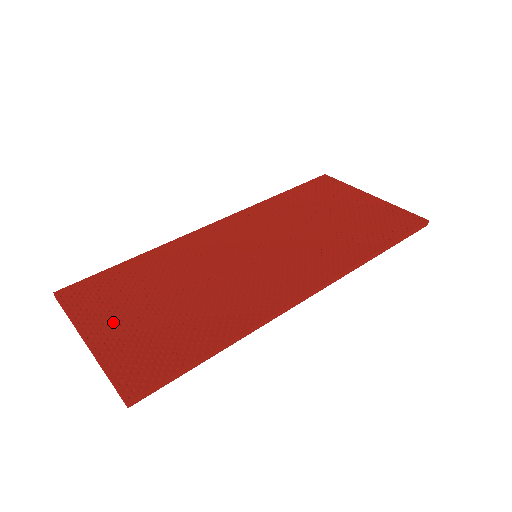
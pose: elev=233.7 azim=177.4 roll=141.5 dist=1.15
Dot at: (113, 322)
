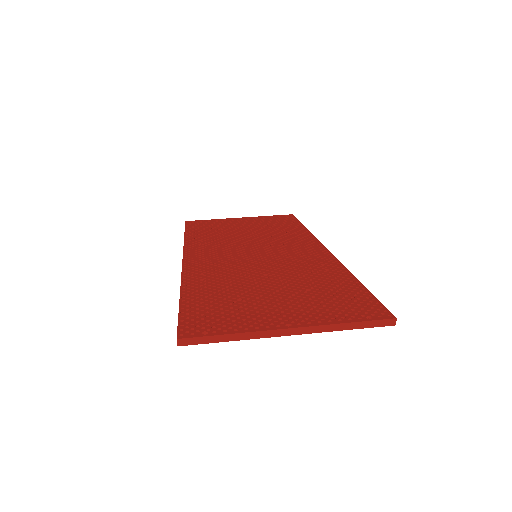
Dot at: (278, 312)
